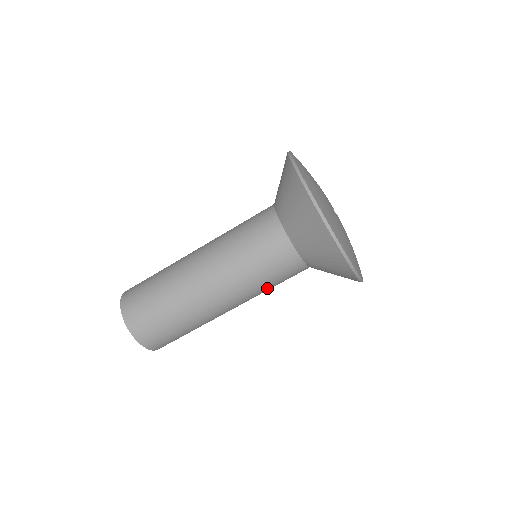
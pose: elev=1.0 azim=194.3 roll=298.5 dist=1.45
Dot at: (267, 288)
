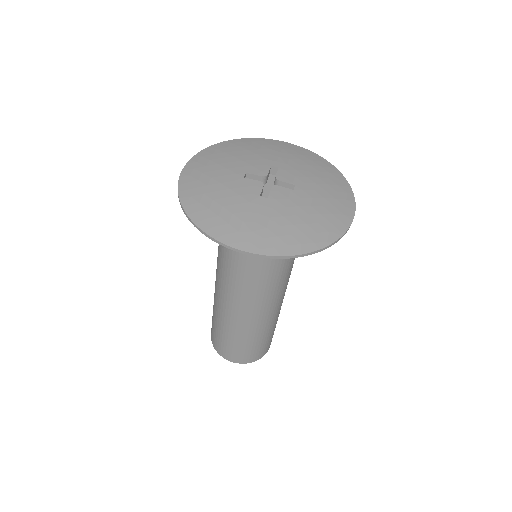
Dot at: (289, 274)
